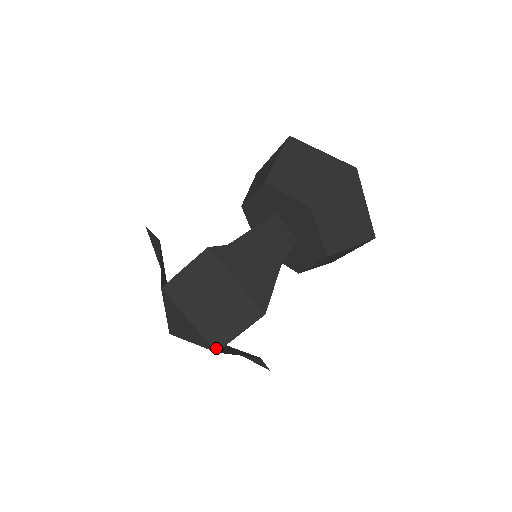
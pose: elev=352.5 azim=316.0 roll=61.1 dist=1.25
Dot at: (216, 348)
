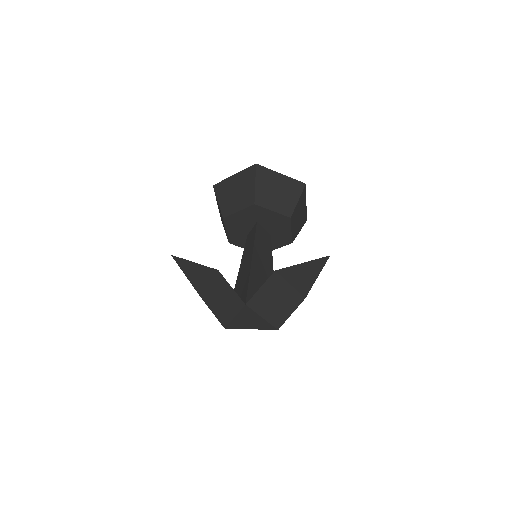
Dot at: (278, 328)
